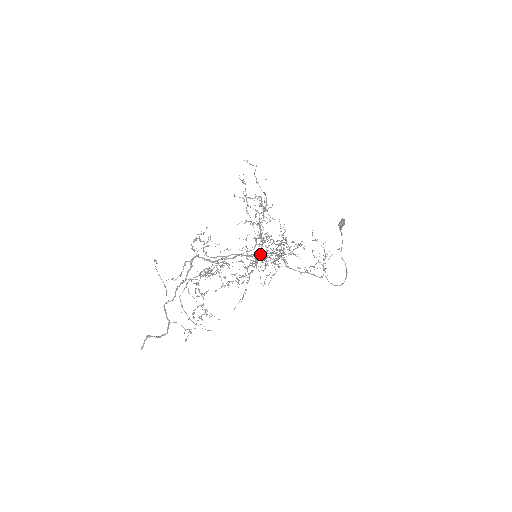
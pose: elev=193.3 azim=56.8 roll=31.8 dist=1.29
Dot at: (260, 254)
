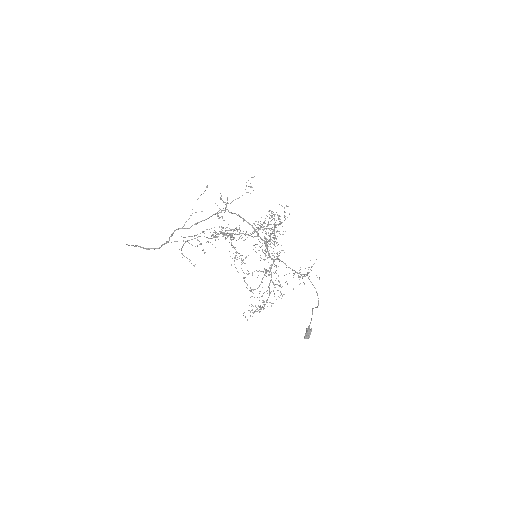
Dot at: (265, 242)
